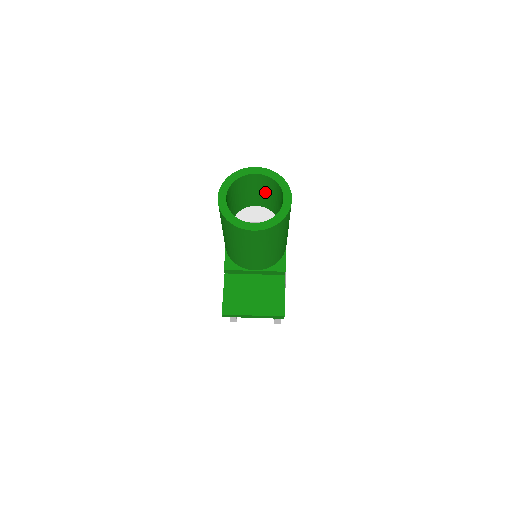
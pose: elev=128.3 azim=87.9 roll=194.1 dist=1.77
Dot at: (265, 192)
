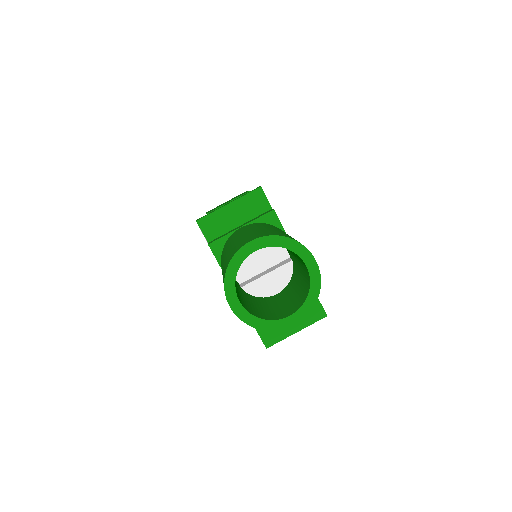
Dot at: occluded
